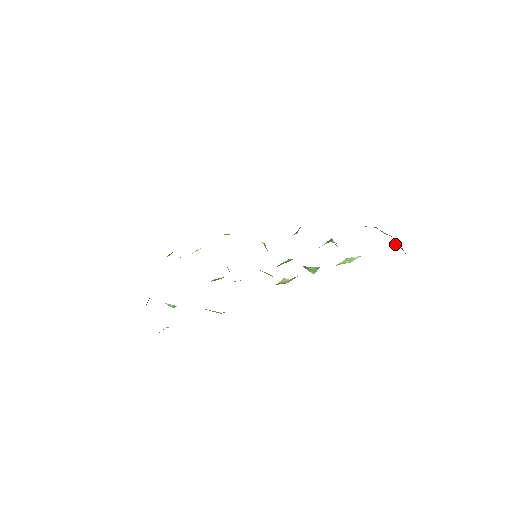
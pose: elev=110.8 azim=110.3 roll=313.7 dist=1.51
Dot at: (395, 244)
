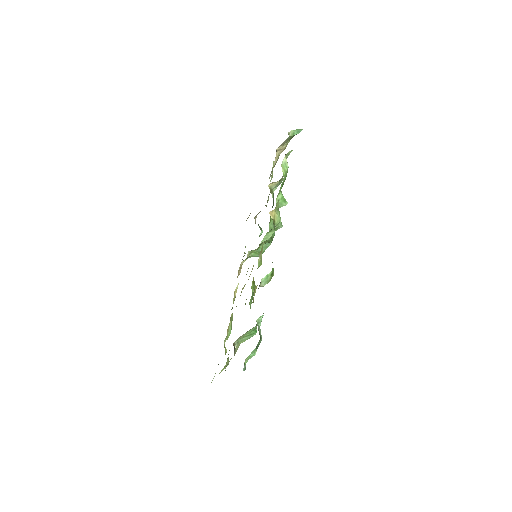
Dot at: (291, 134)
